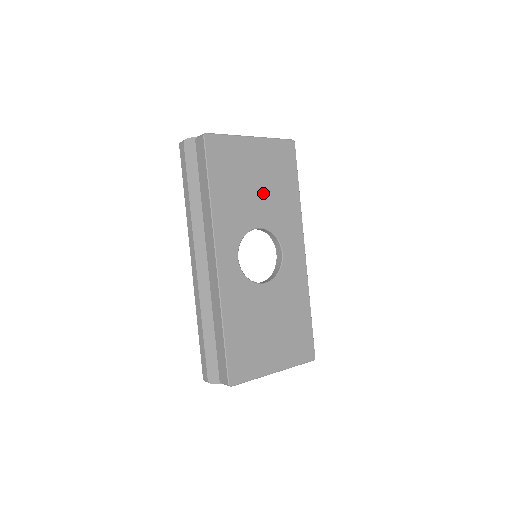
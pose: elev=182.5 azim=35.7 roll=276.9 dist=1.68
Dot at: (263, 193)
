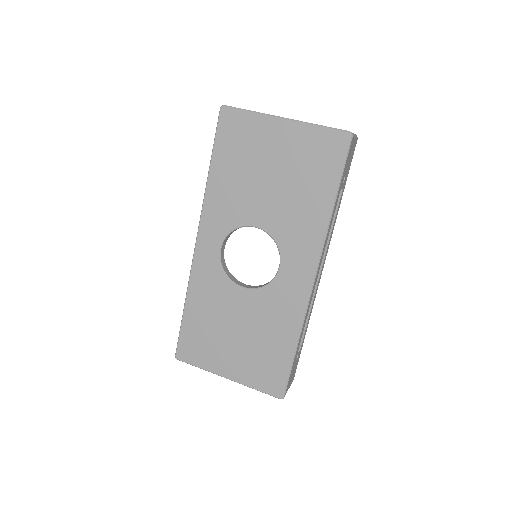
Dot at: (276, 190)
